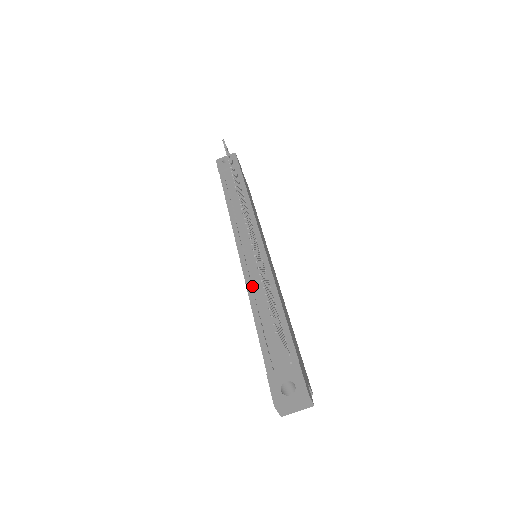
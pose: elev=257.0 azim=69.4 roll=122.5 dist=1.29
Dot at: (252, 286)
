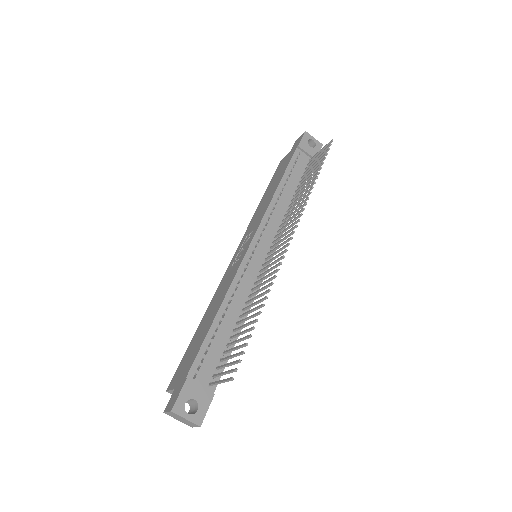
Dot at: (235, 286)
